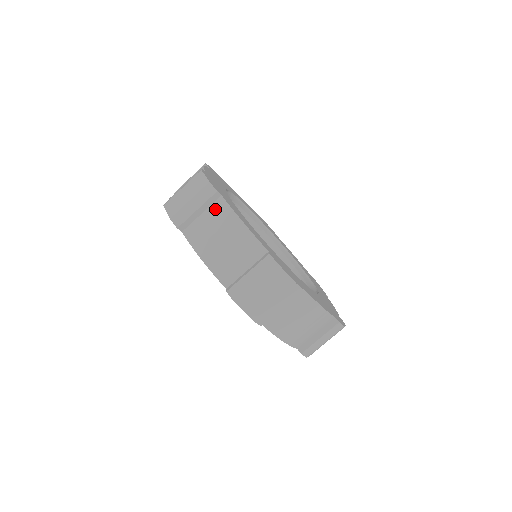
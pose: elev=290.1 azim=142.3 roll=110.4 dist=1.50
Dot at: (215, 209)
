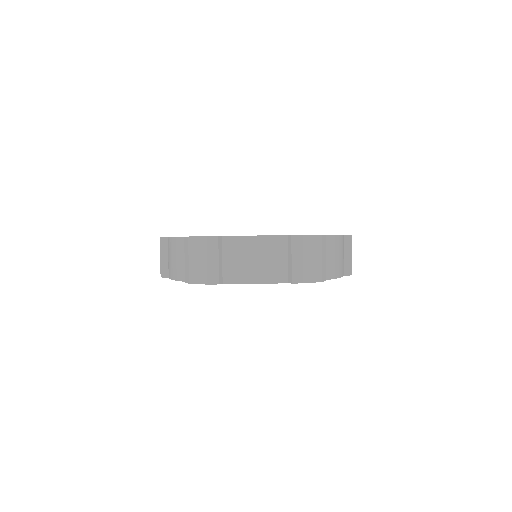
Dot at: (228, 248)
